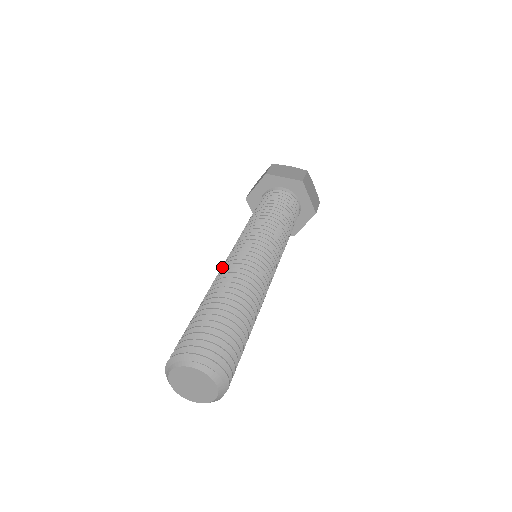
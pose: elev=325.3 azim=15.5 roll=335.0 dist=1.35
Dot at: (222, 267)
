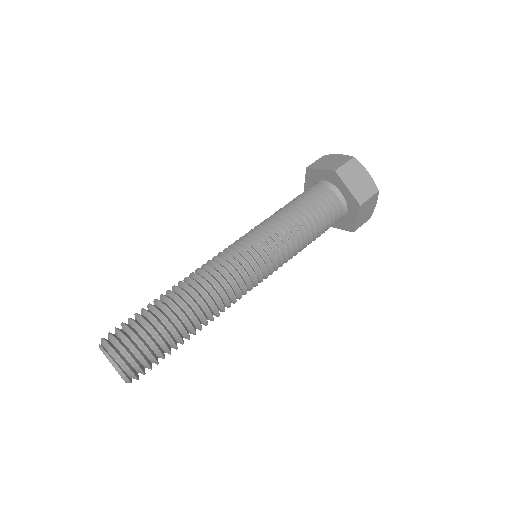
Dot at: (212, 261)
